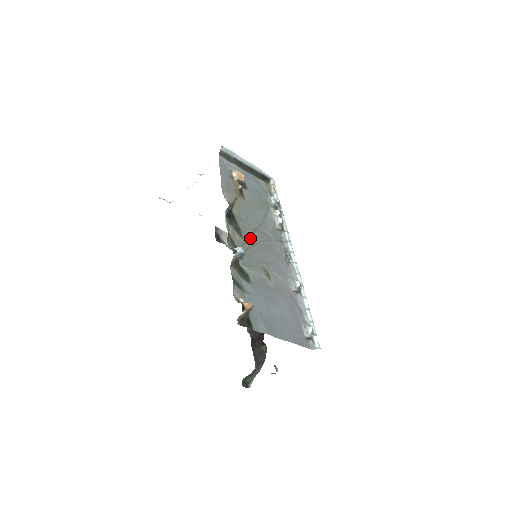
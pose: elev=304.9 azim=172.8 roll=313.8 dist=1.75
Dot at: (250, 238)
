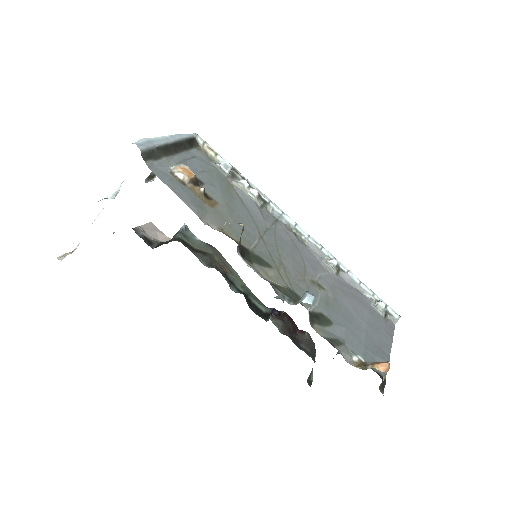
Dot at: (271, 256)
